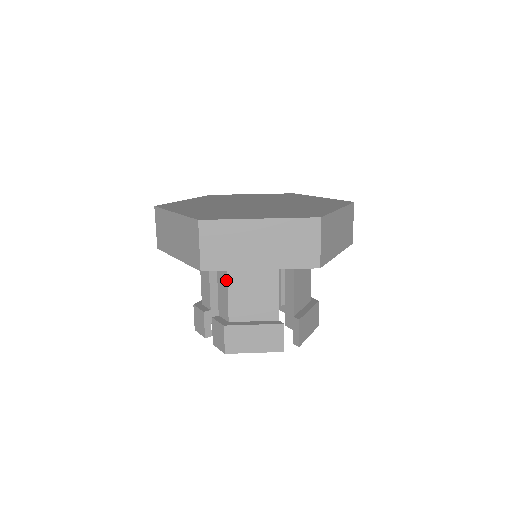
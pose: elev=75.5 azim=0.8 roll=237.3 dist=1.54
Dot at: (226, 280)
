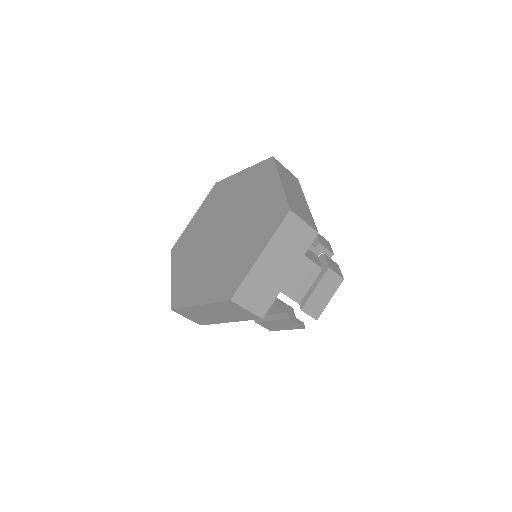
Dot at: occluded
